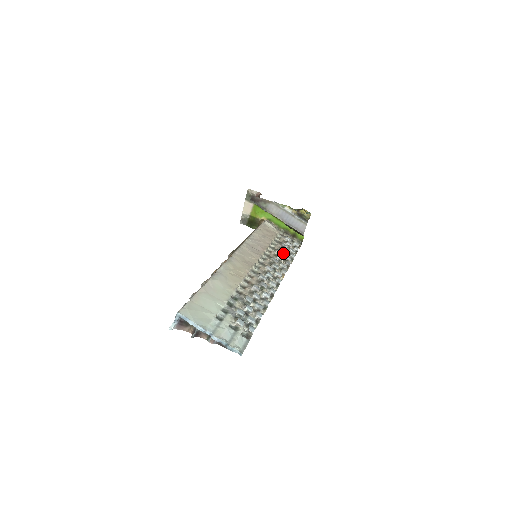
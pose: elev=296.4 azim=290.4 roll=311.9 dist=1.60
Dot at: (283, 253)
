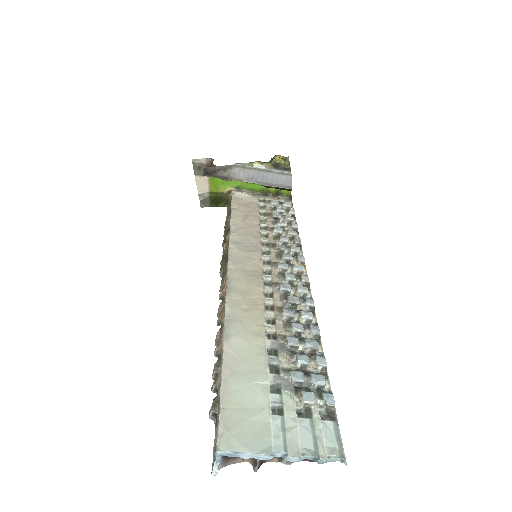
Dot at: occluded
